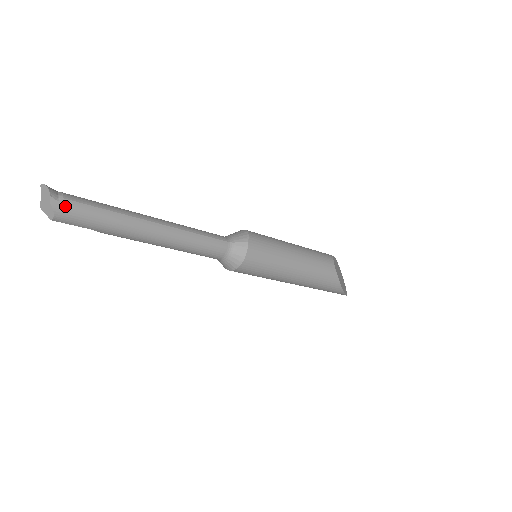
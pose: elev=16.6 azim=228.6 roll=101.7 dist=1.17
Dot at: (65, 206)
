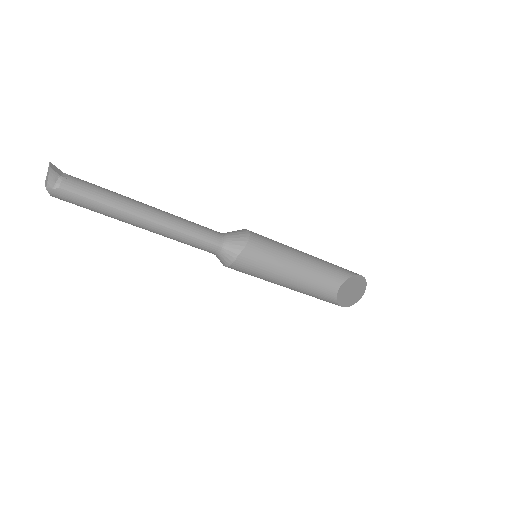
Dot at: (60, 193)
